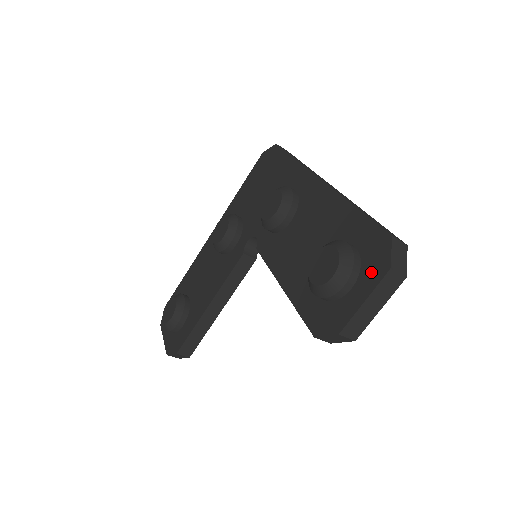
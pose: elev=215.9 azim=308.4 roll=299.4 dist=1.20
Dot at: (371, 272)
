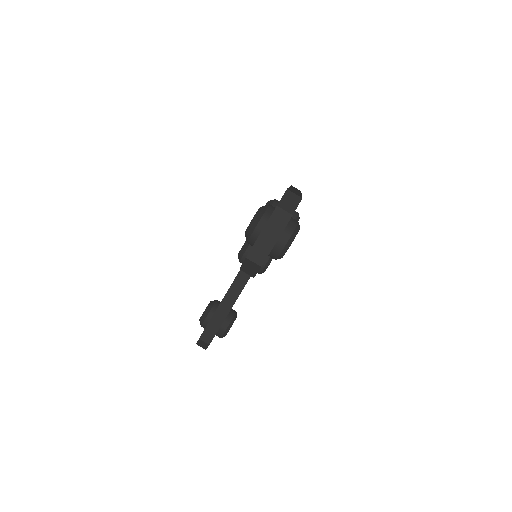
Dot at: occluded
